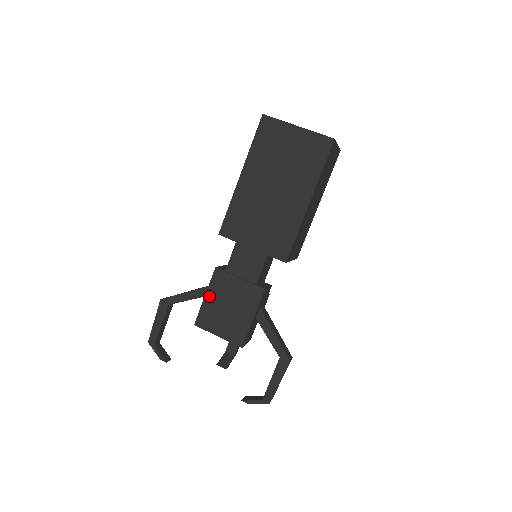
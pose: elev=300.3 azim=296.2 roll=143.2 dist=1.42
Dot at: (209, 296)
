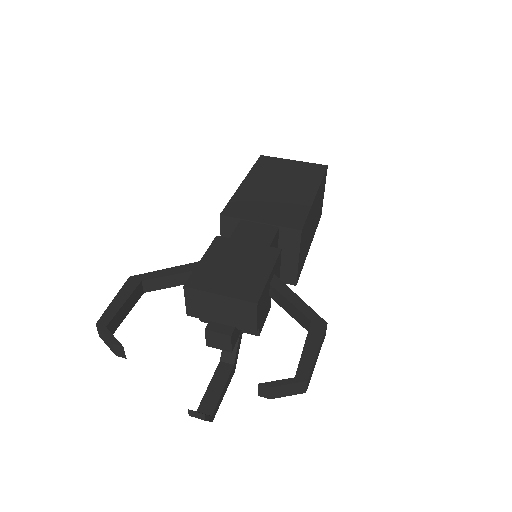
Dot at: (207, 258)
